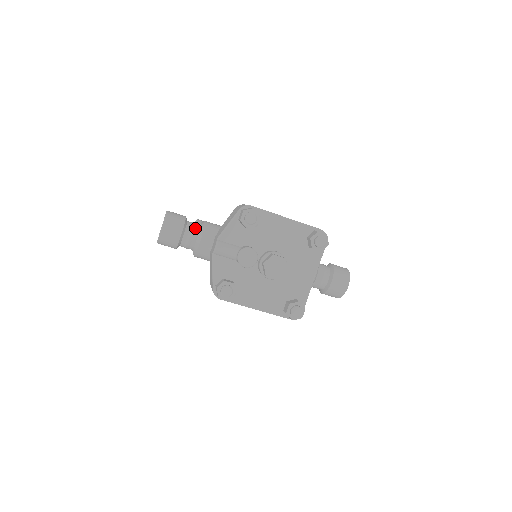
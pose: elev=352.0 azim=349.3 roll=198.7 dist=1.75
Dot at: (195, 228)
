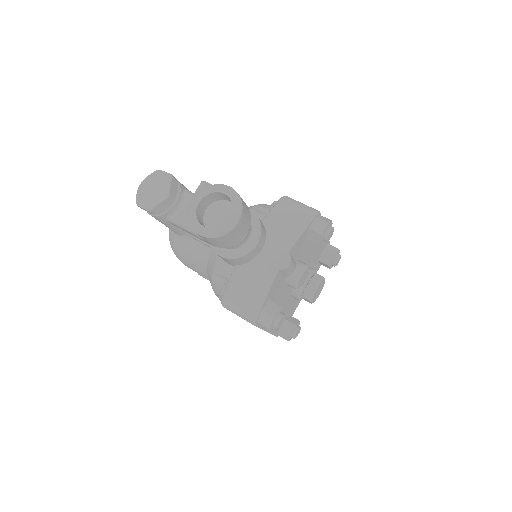
Dot at: occluded
